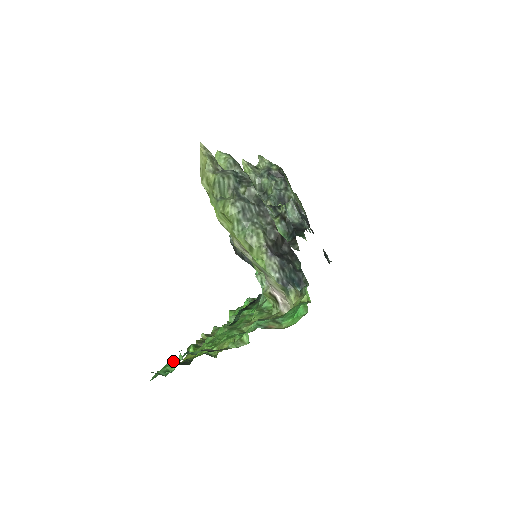
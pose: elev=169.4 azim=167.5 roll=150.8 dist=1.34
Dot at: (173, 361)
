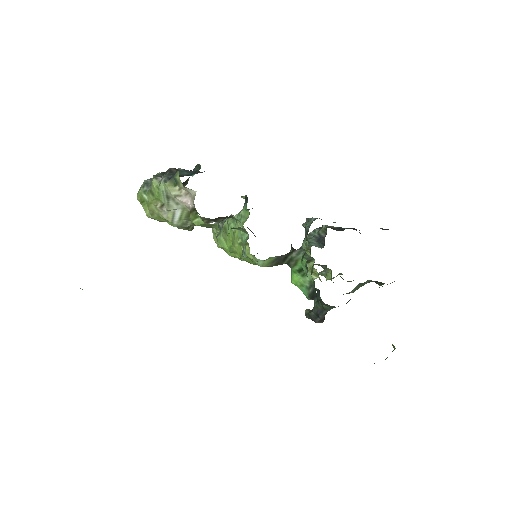
Dot at: occluded
